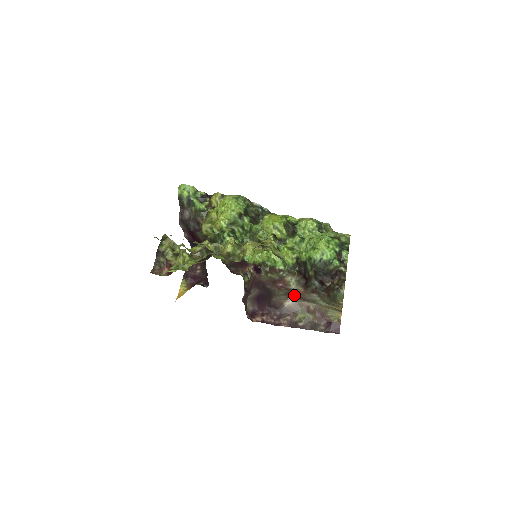
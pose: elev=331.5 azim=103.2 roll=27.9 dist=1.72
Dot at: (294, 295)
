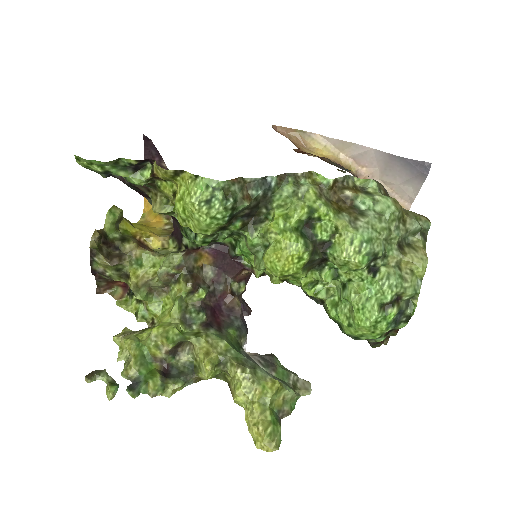
Dot at: occluded
